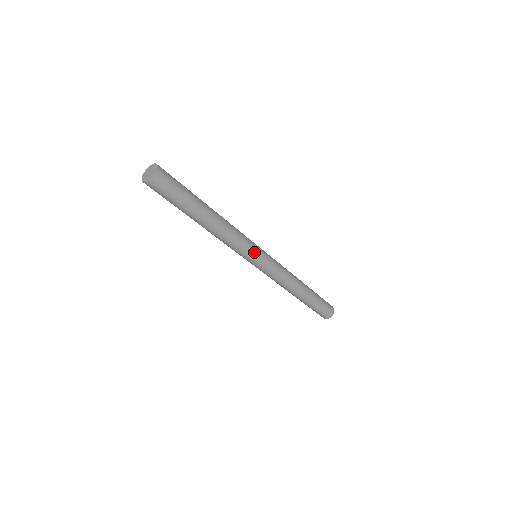
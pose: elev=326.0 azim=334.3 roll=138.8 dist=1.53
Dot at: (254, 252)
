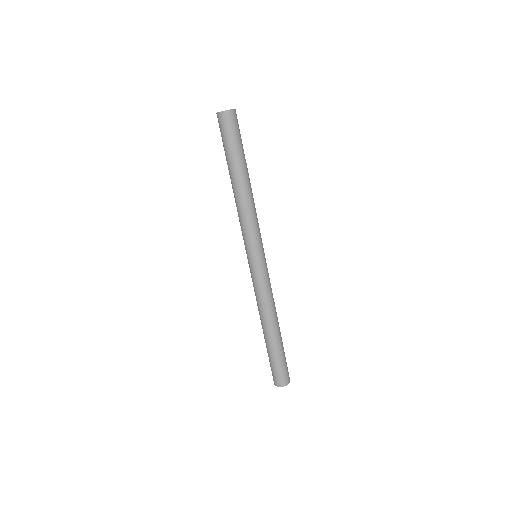
Dot at: (252, 247)
